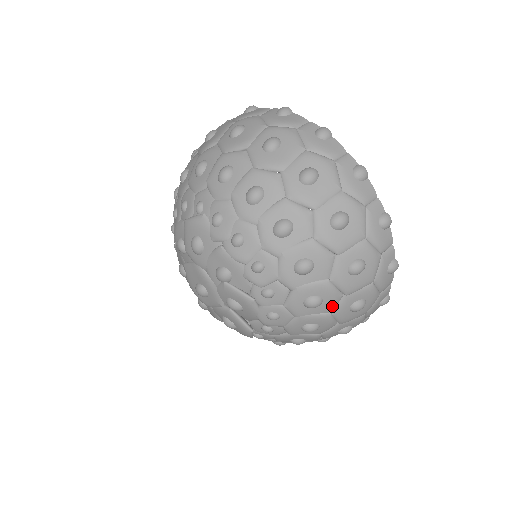
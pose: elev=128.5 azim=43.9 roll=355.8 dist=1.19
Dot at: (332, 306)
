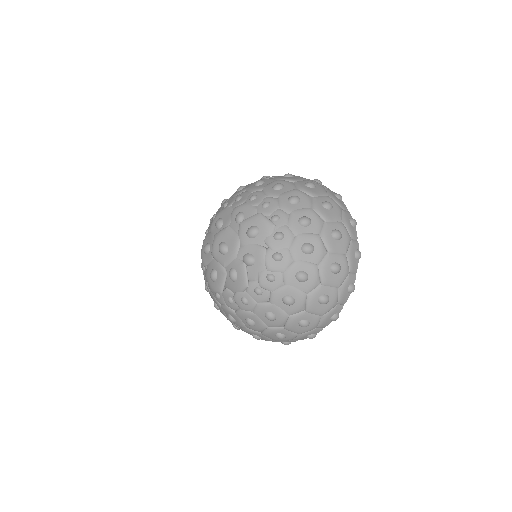
Dot at: (273, 326)
